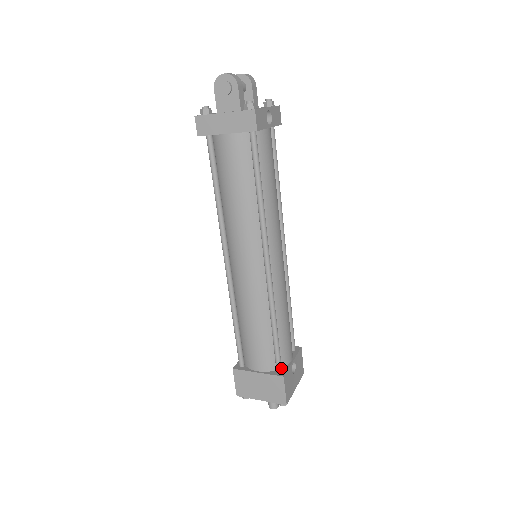
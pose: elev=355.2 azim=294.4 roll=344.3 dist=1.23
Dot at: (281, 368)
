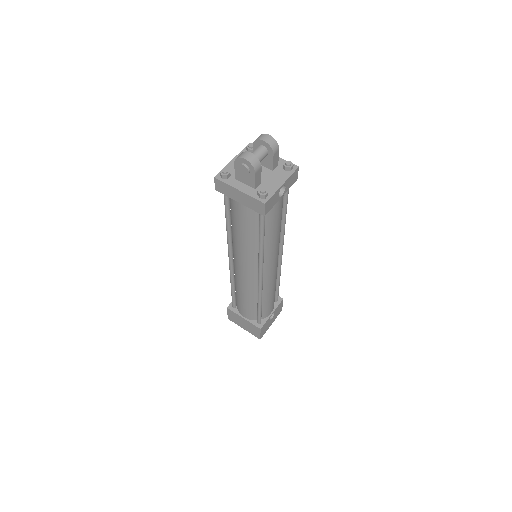
Dot at: (261, 322)
